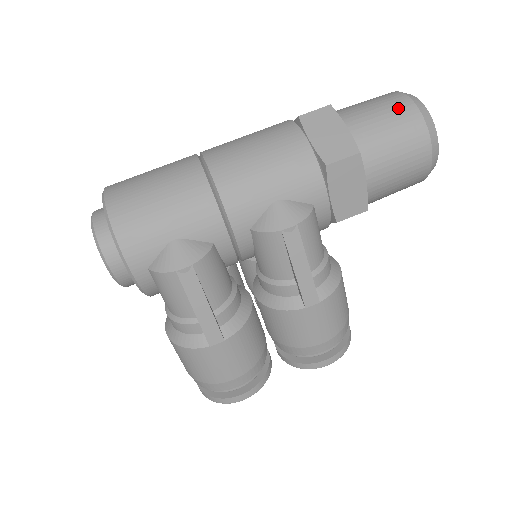
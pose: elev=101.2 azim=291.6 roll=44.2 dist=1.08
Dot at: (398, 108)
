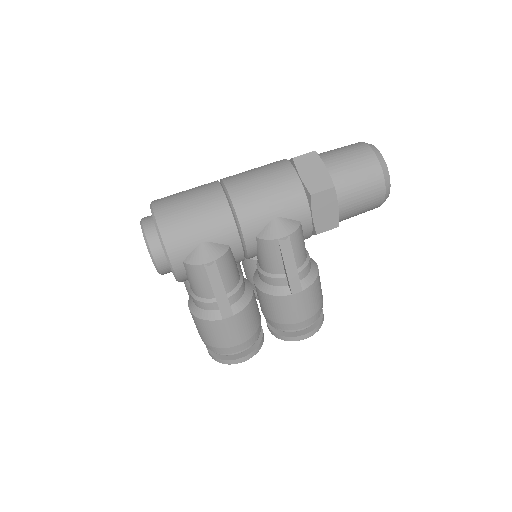
Dot at: (363, 156)
